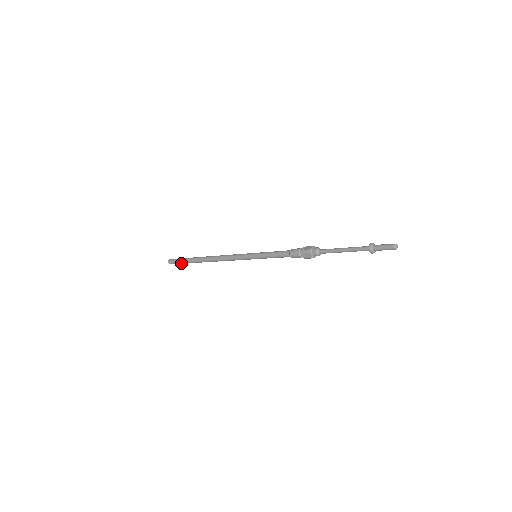
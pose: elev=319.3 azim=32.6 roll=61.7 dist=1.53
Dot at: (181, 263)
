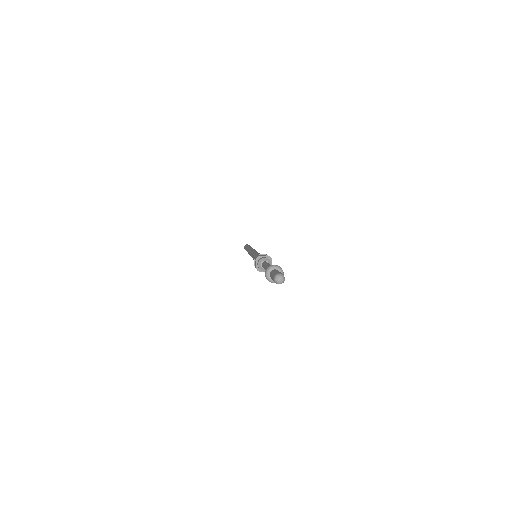
Dot at: occluded
